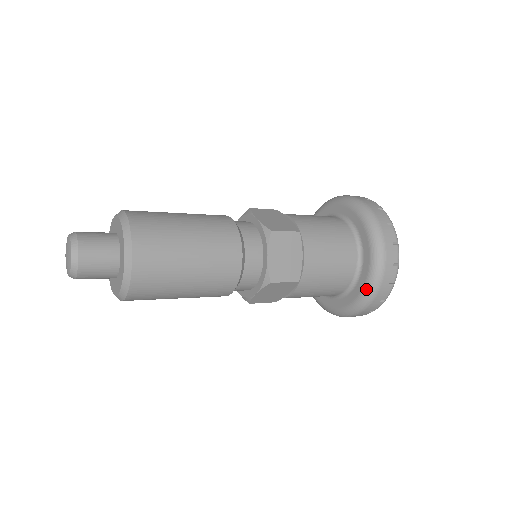
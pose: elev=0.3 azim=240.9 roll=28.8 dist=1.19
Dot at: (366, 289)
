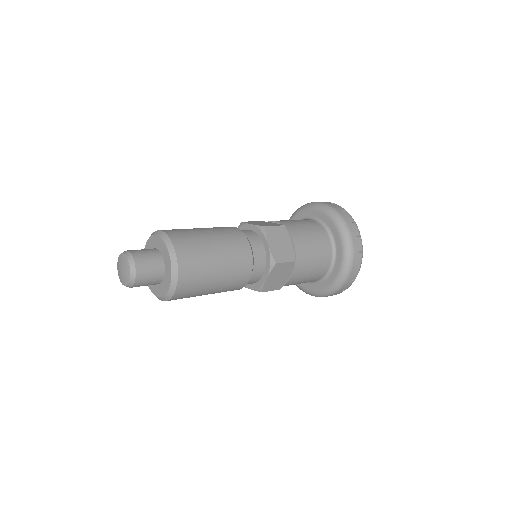
Dot at: (344, 260)
